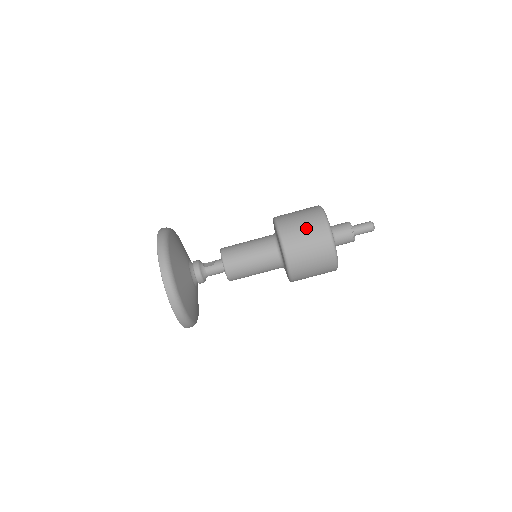
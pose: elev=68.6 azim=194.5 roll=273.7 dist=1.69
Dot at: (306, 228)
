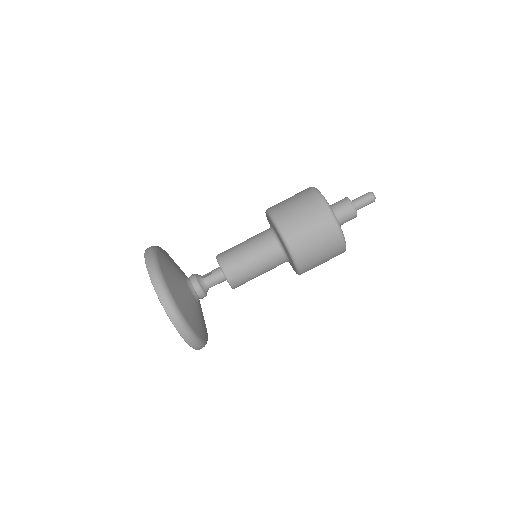
Dot at: (300, 207)
